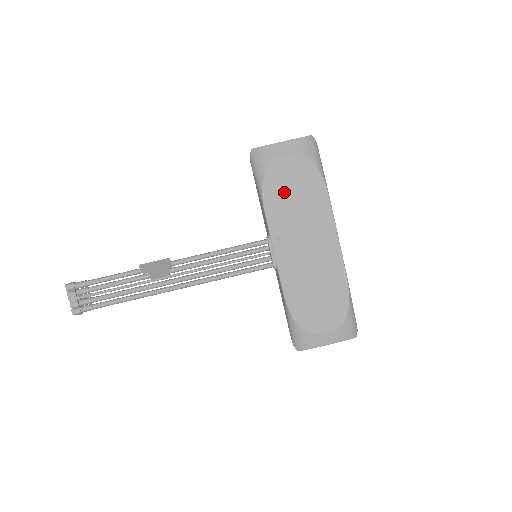
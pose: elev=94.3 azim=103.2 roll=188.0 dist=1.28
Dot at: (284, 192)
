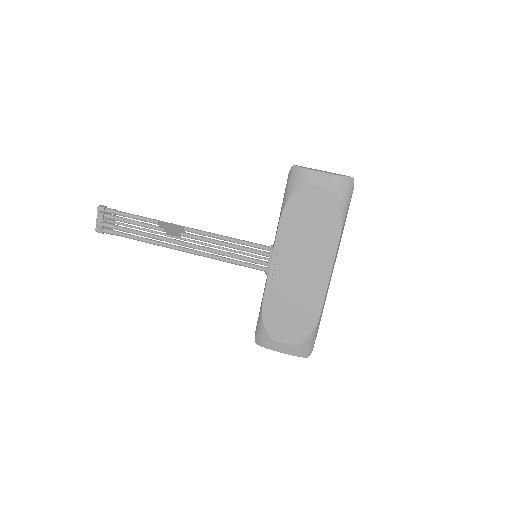
Dot at: (303, 216)
